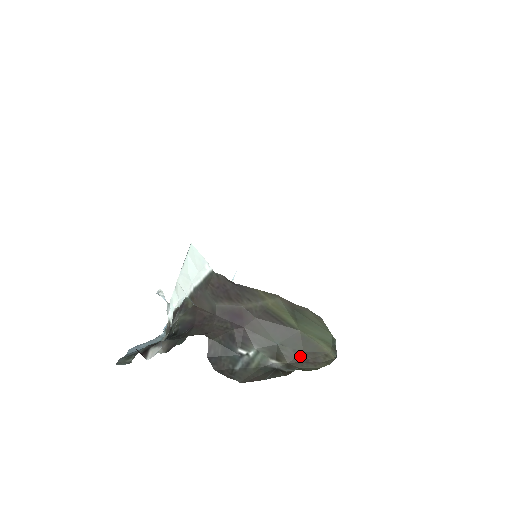
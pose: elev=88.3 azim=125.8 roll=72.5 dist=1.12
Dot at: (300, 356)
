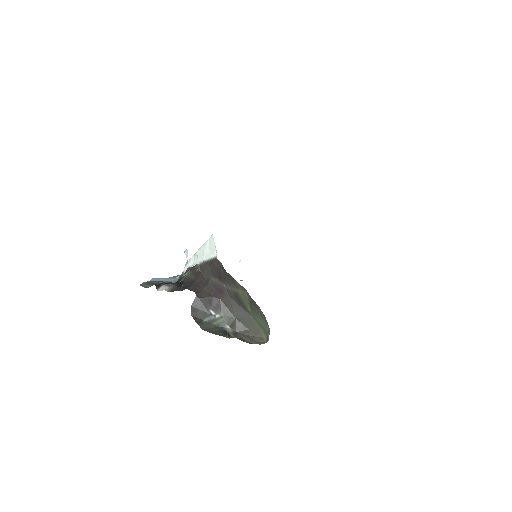
Dot at: (246, 331)
